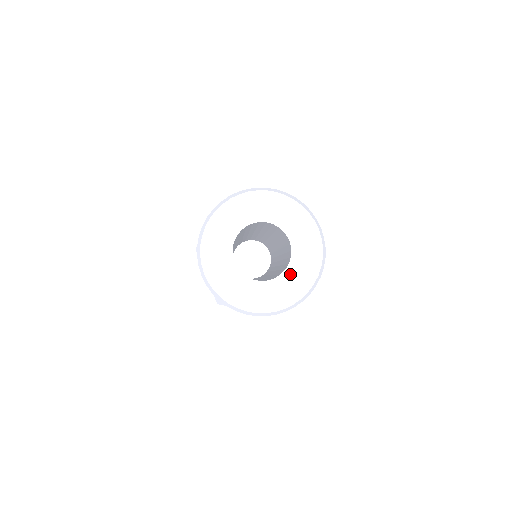
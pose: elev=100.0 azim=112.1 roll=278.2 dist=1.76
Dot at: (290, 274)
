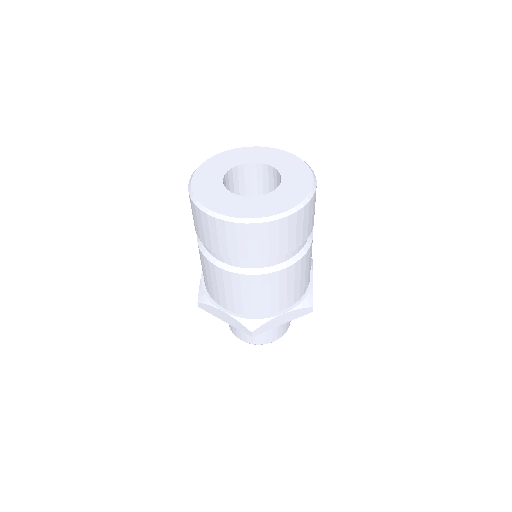
Dot at: (268, 198)
